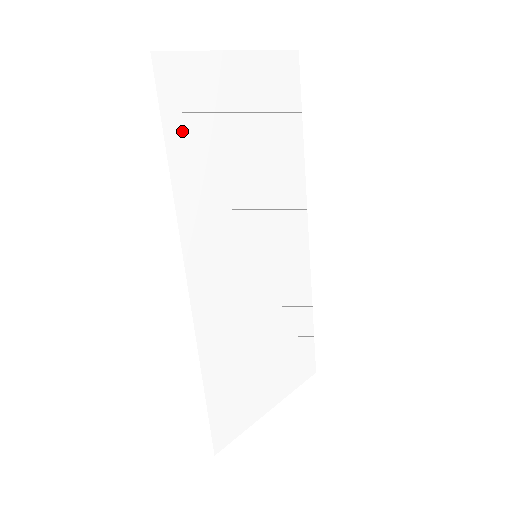
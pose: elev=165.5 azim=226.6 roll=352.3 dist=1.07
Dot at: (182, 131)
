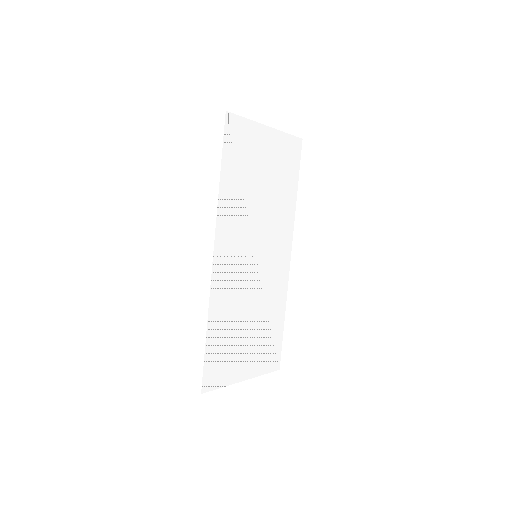
Dot at: (231, 159)
